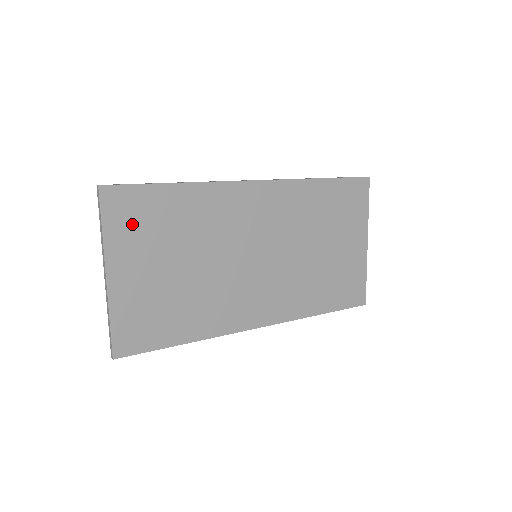
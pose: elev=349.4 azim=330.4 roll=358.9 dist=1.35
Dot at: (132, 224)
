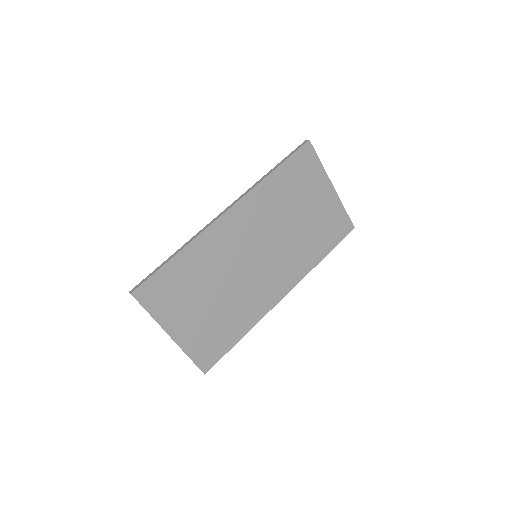
Dot at: (165, 299)
